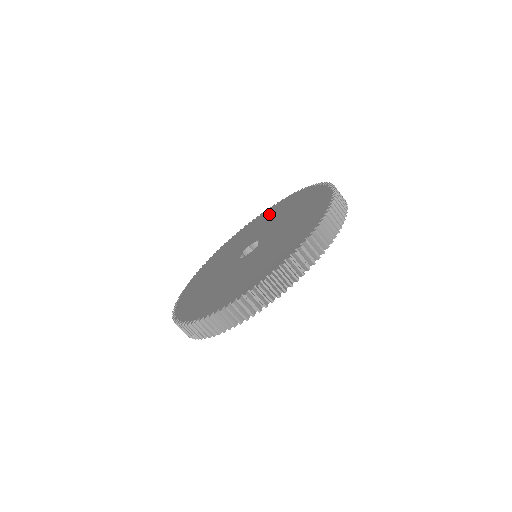
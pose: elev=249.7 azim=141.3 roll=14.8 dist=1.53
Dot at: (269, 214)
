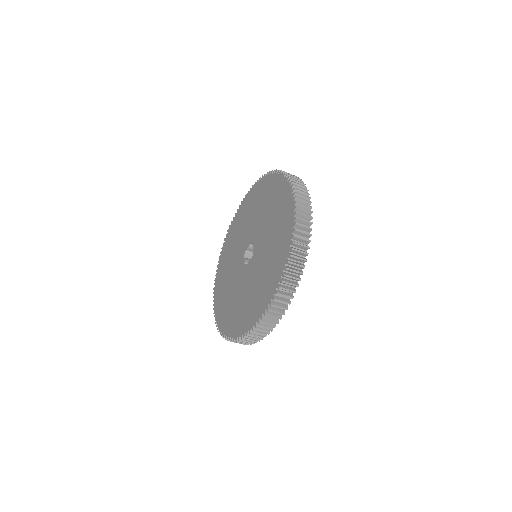
Dot at: (246, 208)
